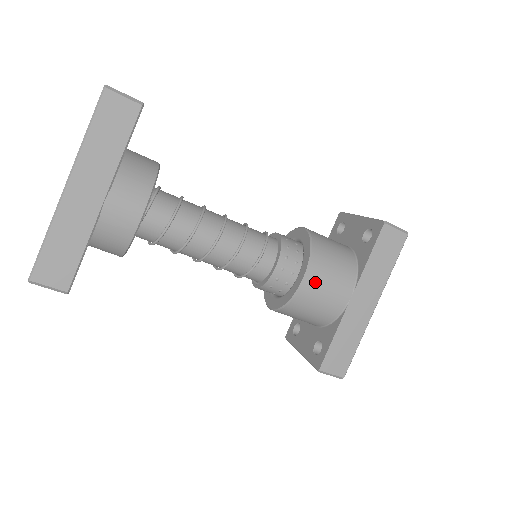
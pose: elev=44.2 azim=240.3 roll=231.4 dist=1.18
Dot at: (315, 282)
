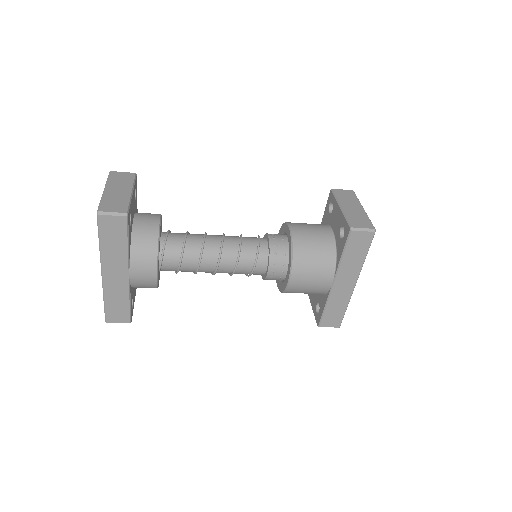
Dot at: (299, 280)
